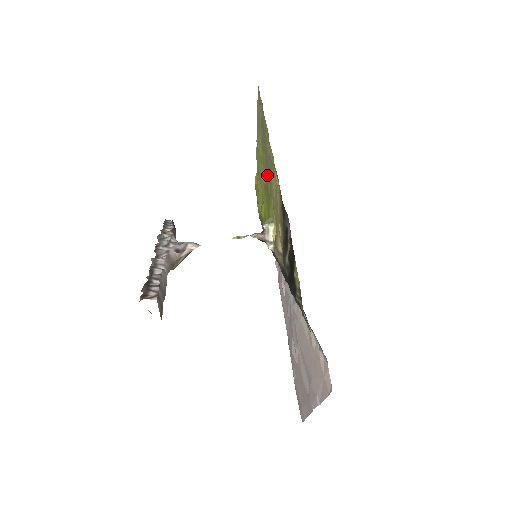
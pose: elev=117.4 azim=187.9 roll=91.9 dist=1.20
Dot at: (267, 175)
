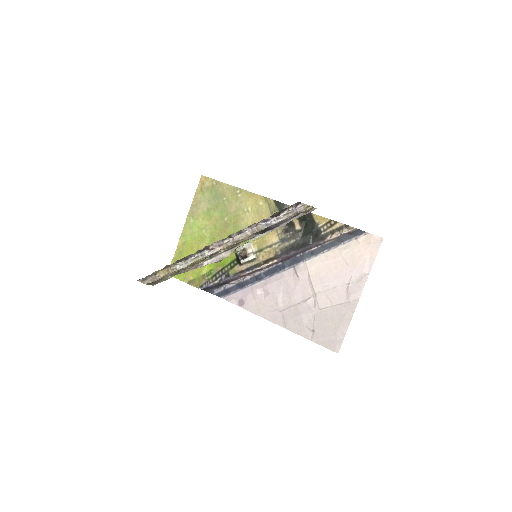
Dot at: (225, 223)
